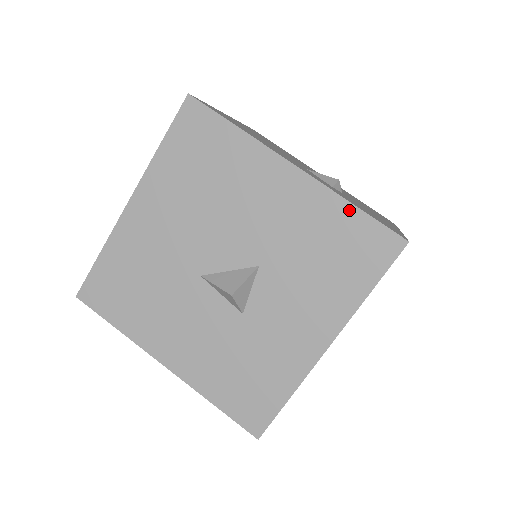
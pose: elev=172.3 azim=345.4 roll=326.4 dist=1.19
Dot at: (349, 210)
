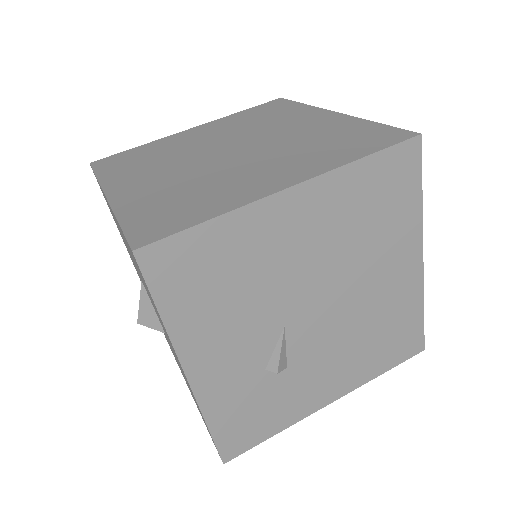
Dot at: (205, 421)
